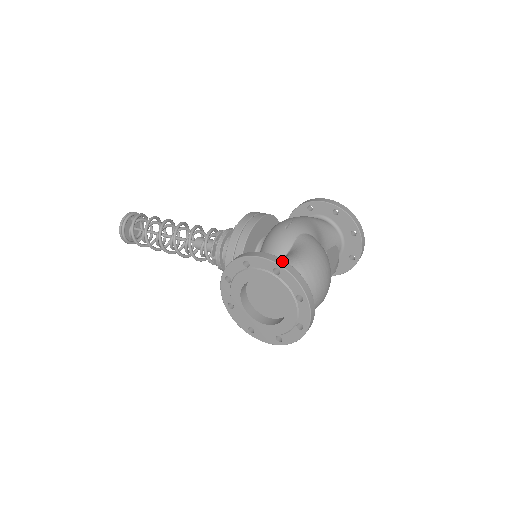
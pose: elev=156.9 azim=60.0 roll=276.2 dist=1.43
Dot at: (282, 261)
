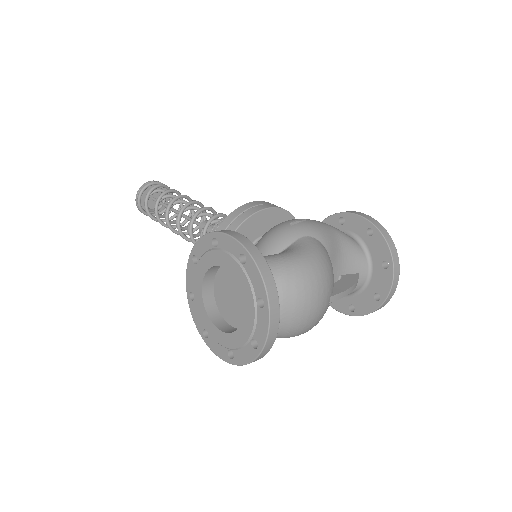
Dot at: (254, 248)
